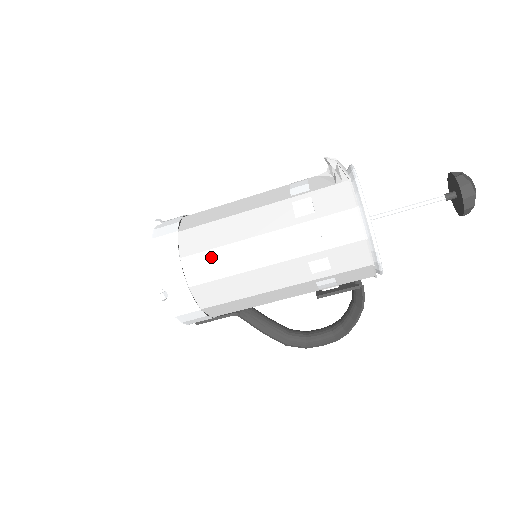
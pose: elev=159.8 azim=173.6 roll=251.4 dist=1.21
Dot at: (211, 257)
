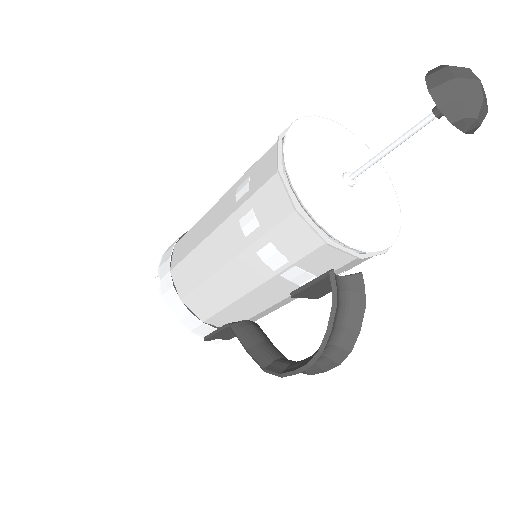
Dot at: (187, 237)
